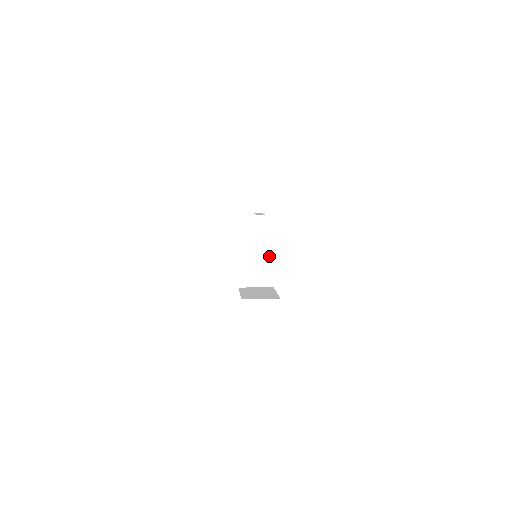
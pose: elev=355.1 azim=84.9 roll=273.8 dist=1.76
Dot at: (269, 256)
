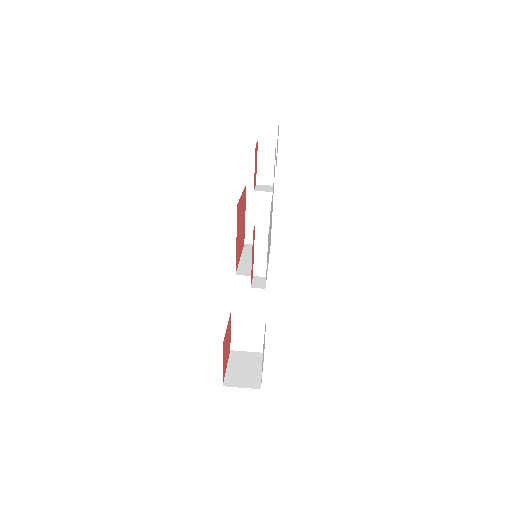
Dot at: occluded
